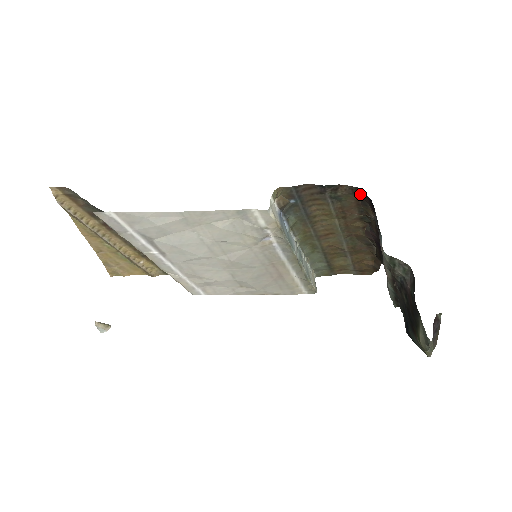
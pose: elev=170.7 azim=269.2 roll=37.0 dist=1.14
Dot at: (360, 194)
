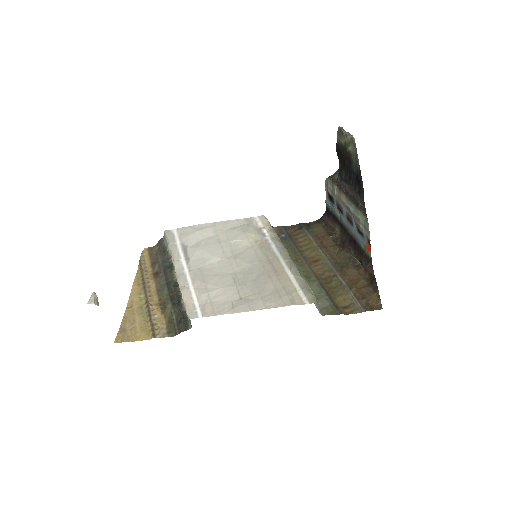
Dot at: (323, 221)
